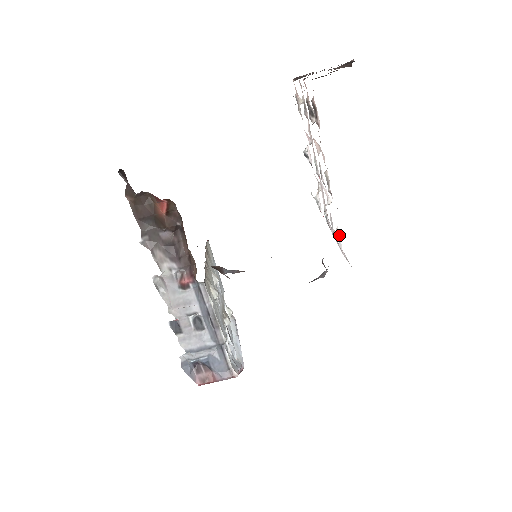
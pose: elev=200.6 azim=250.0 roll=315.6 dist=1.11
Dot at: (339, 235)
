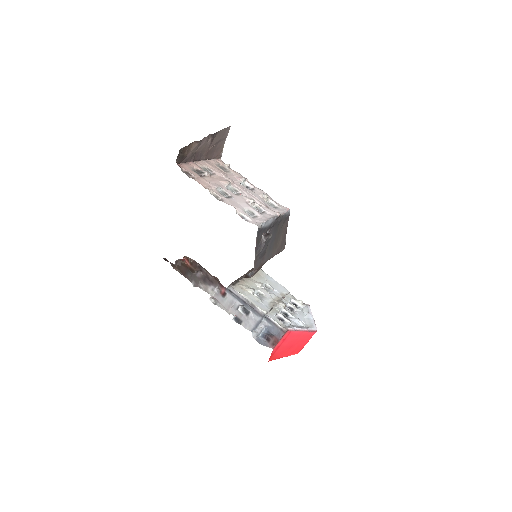
Dot at: (243, 215)
